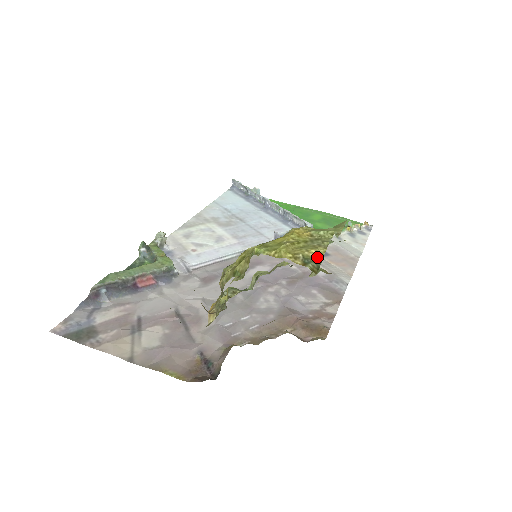
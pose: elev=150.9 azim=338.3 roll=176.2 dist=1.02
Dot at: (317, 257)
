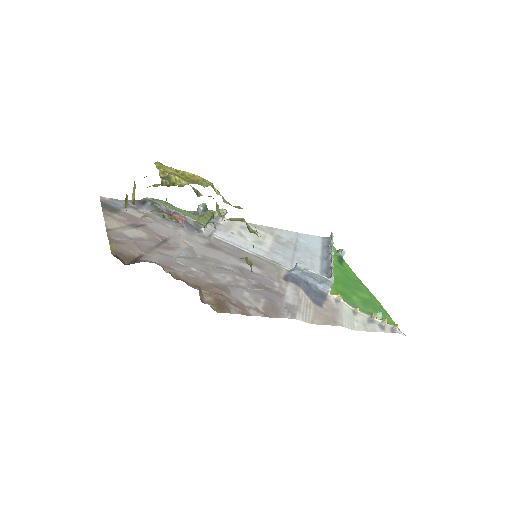
Dot at: (176, 182)
